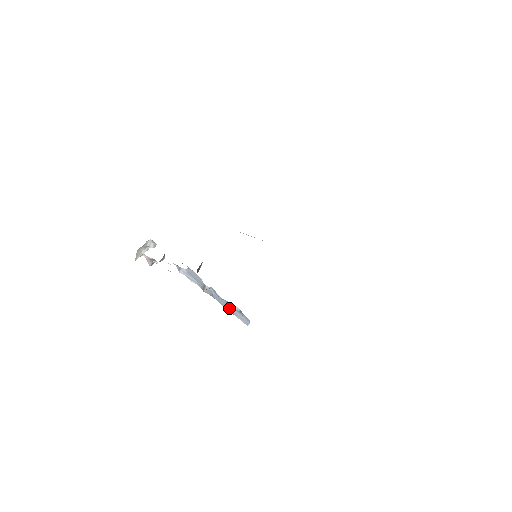
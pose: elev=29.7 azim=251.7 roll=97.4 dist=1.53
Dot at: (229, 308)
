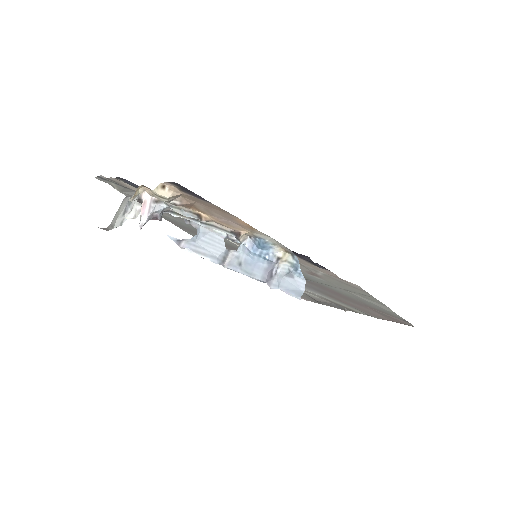
Dot at: (271, 273)
